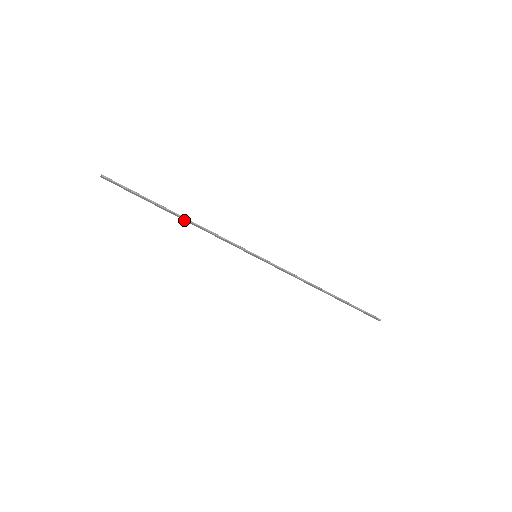
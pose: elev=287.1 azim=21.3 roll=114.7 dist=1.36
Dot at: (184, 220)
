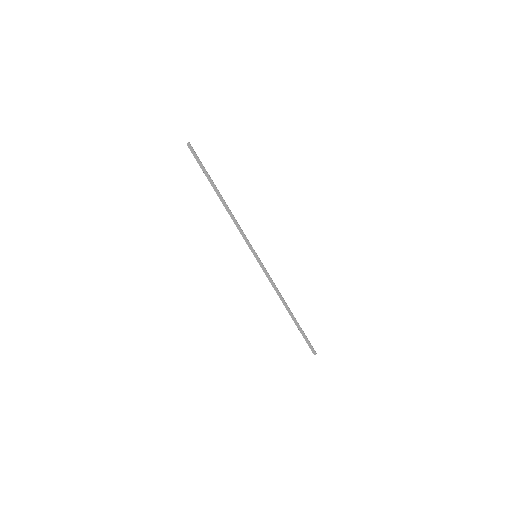
Dot at: occluded
